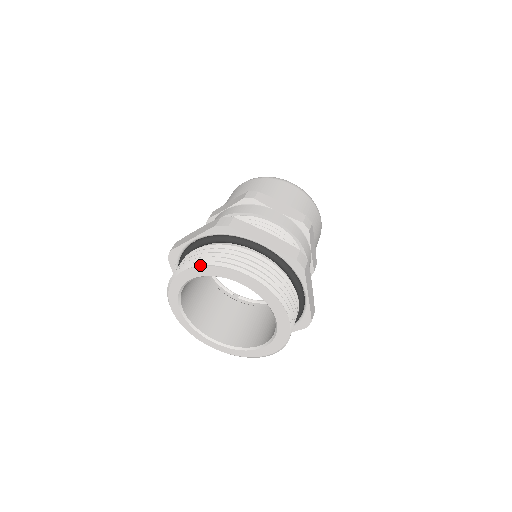
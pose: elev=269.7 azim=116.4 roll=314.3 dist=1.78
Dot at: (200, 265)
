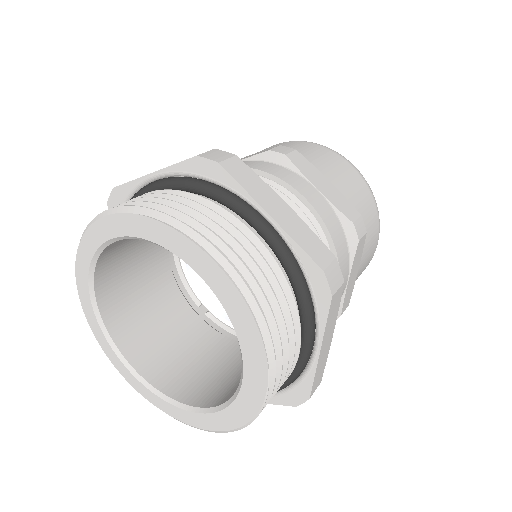
Dot at: (137, 213)
